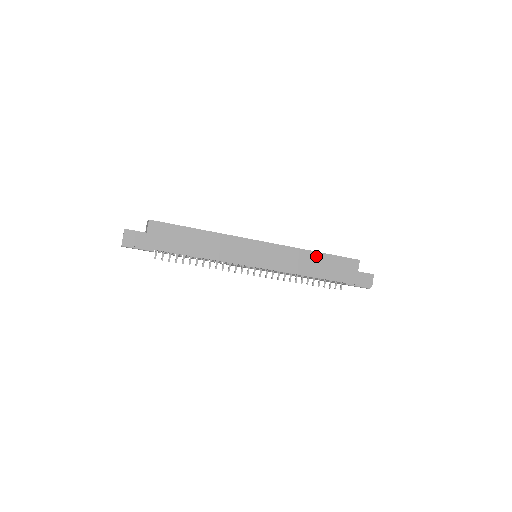
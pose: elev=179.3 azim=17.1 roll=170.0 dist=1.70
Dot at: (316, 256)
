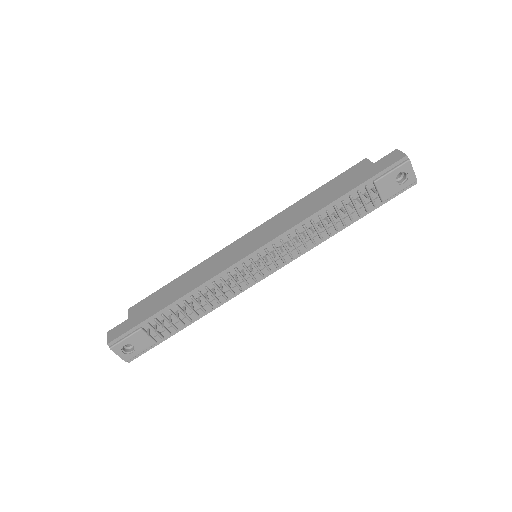
Dot at: (311, 196)
